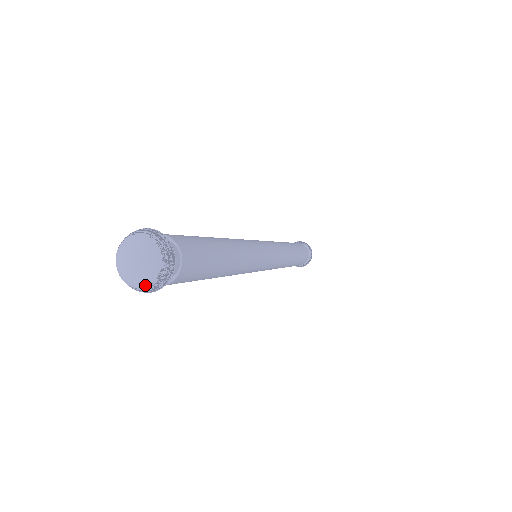
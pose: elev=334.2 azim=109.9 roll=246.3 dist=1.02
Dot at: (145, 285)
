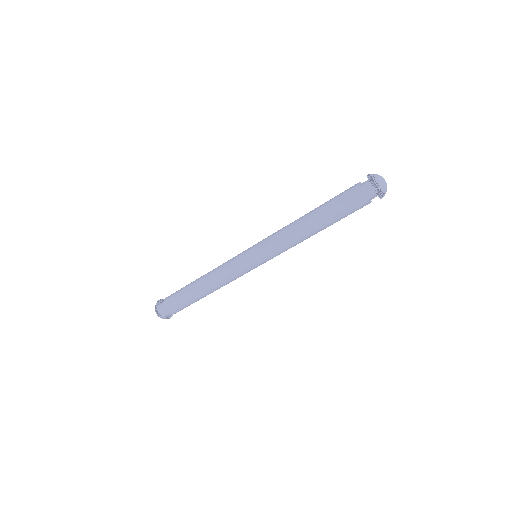
Dot at: occluded
